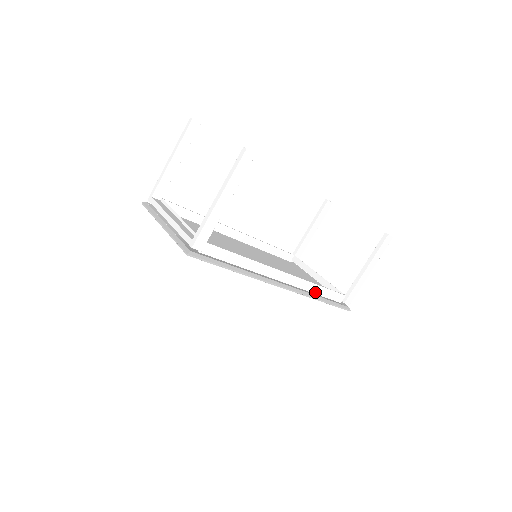
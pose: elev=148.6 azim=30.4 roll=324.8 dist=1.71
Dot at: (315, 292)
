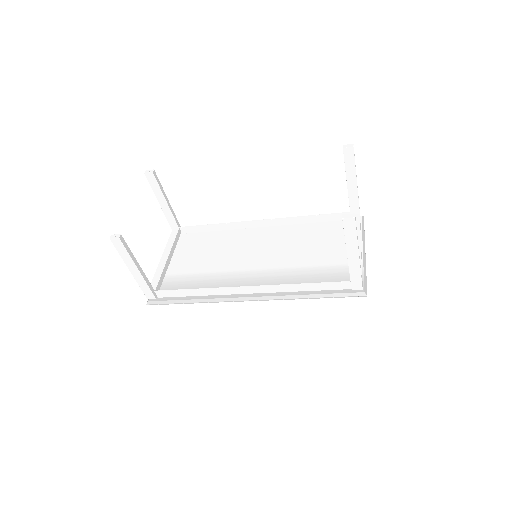
Dot at: (301, 290)
